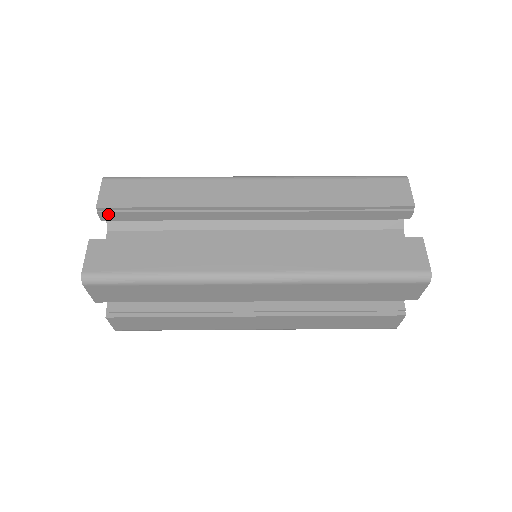
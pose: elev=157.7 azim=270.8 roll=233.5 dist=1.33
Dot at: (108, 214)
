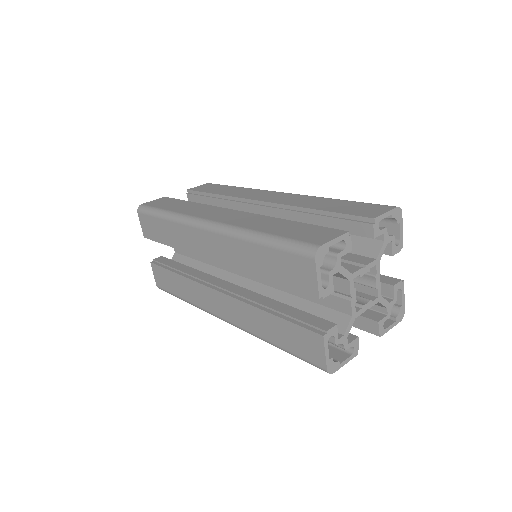
Dot at: (191, 196)
